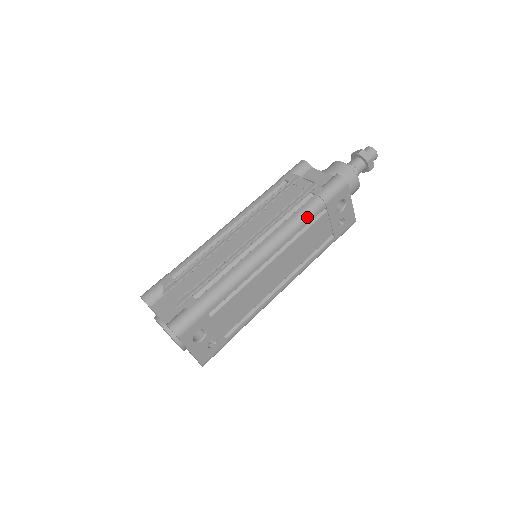
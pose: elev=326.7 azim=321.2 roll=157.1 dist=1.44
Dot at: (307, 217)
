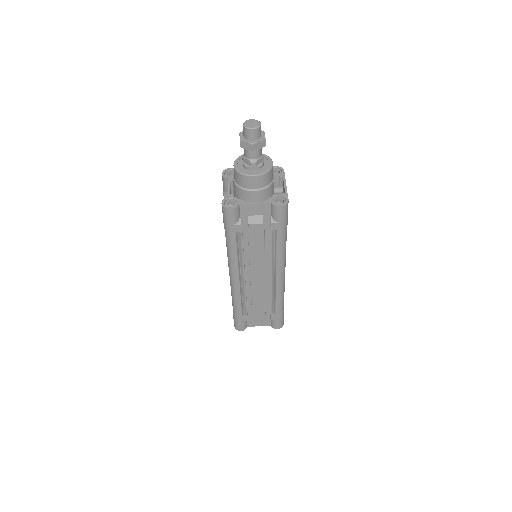
Dot at: occluded
